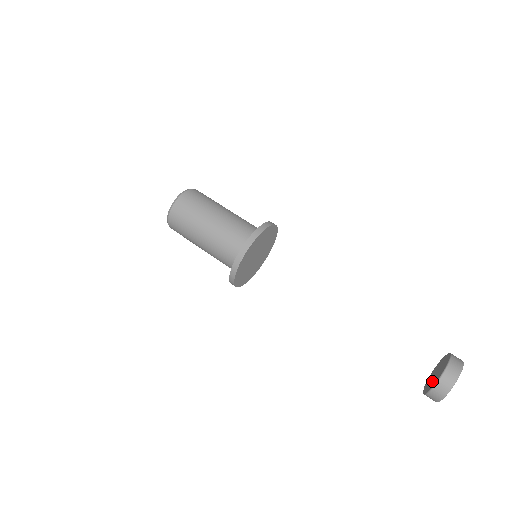
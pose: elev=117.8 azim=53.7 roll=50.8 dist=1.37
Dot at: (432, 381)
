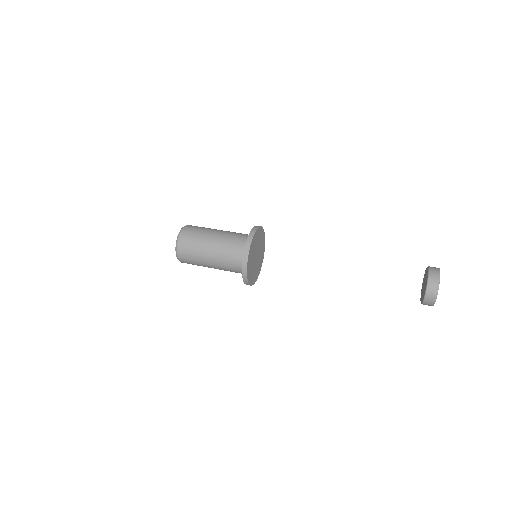
Dot at: (423, 292)
